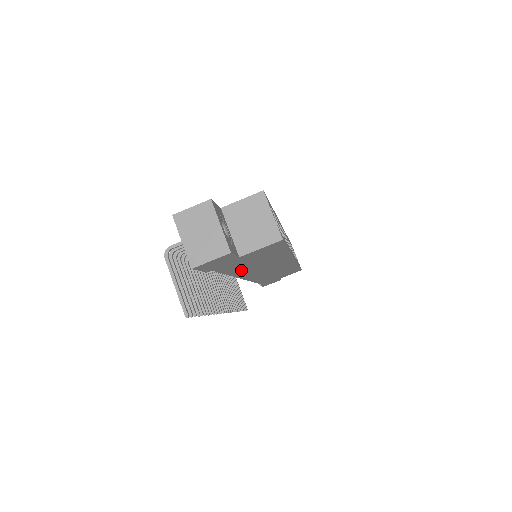
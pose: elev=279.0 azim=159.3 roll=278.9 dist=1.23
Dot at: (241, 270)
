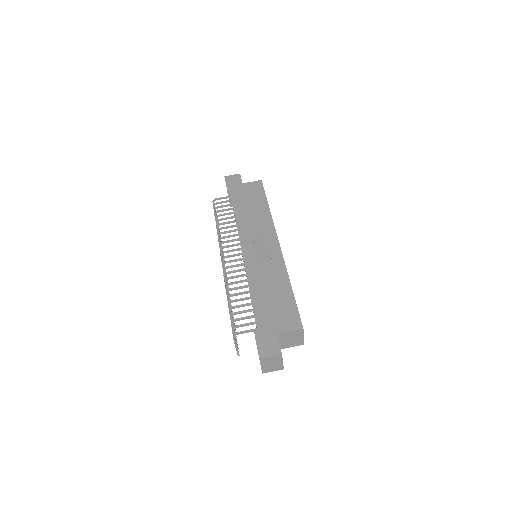
Dot at: occluded
